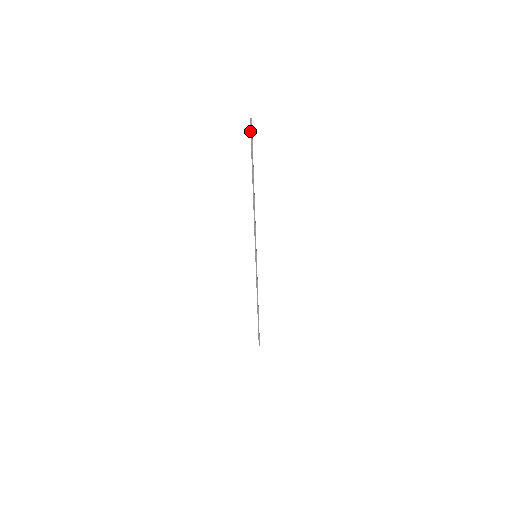
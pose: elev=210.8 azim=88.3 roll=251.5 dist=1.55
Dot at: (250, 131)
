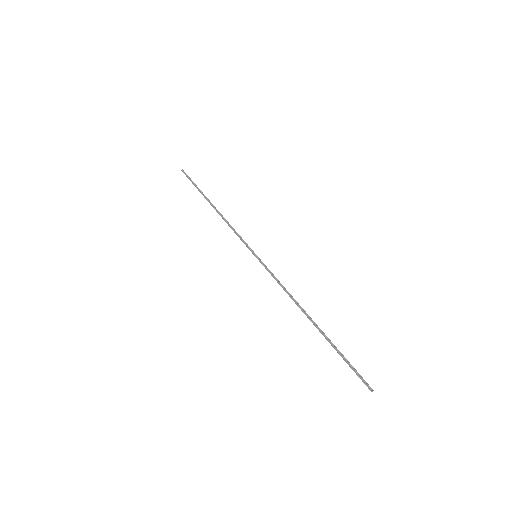
Dot at: occluded
